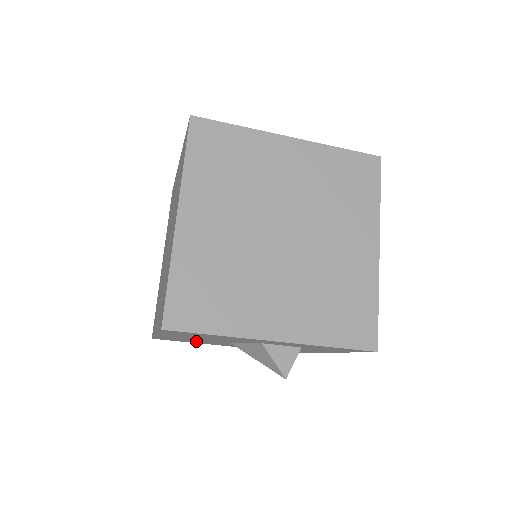
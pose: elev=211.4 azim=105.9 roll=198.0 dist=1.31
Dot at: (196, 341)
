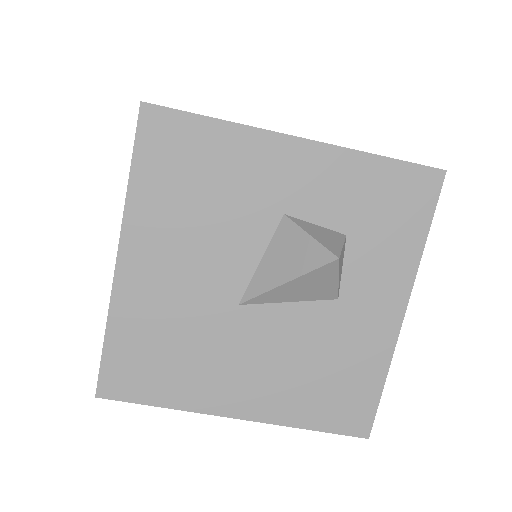
Dot at: (178, 348)
